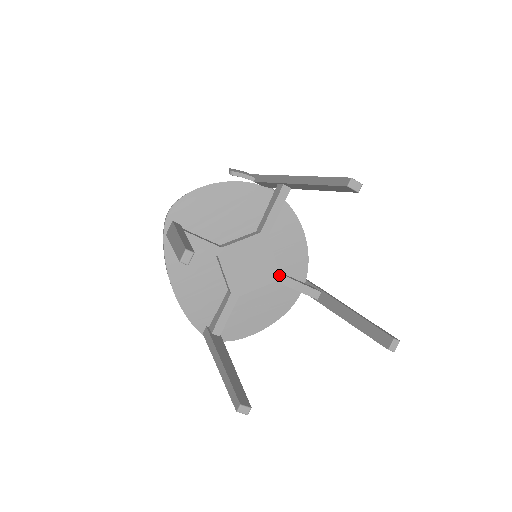
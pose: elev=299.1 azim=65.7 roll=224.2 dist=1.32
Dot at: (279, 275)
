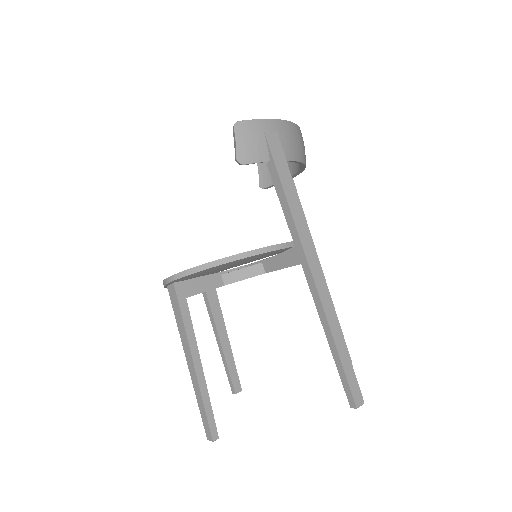
Dot at: occluded
